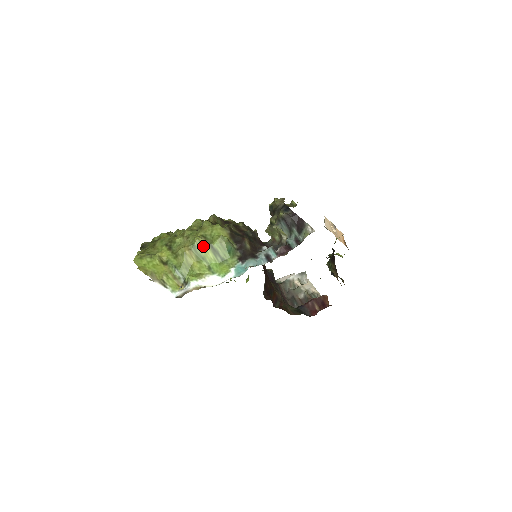
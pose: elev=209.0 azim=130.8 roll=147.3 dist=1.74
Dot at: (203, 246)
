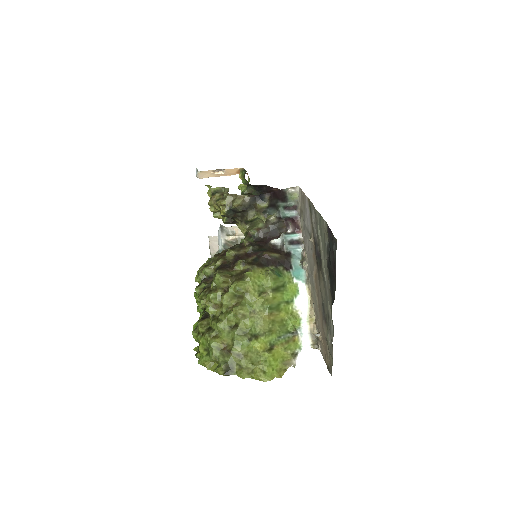
Dot at: (272, 298)
